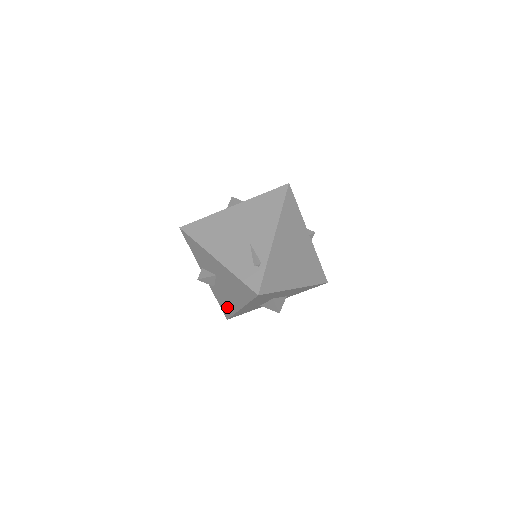
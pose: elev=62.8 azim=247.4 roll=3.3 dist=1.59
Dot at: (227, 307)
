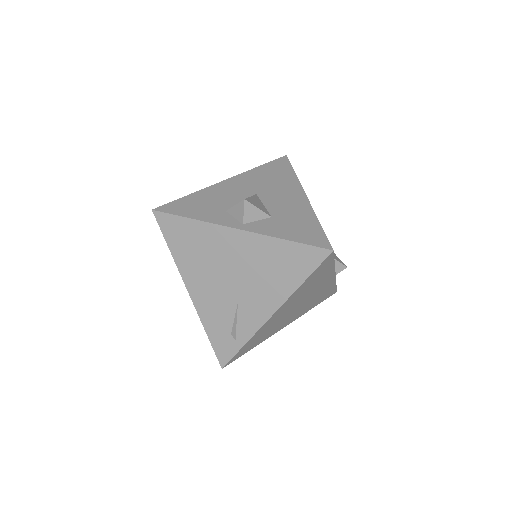
Dot at: occluded
